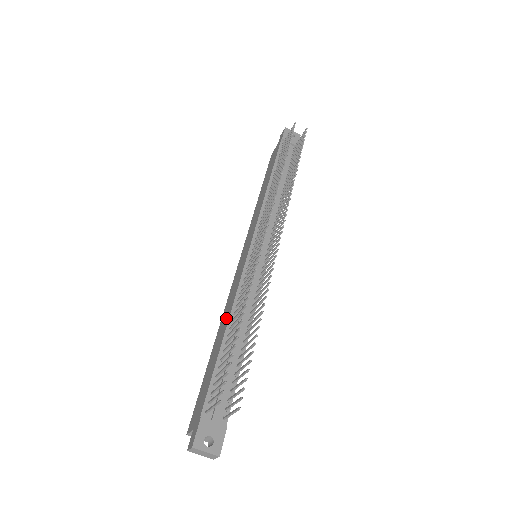
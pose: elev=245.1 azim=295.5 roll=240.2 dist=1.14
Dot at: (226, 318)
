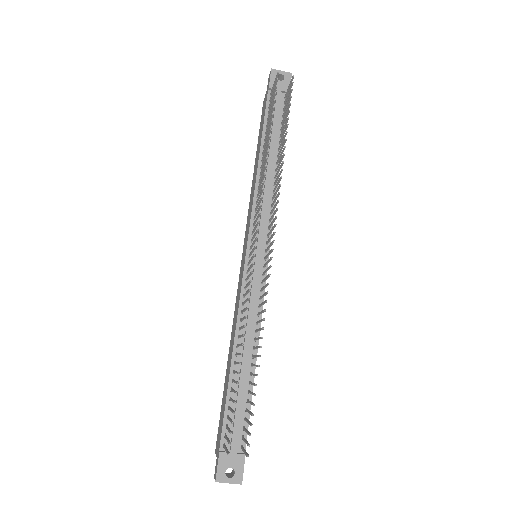
Dot at: (233, 338)
